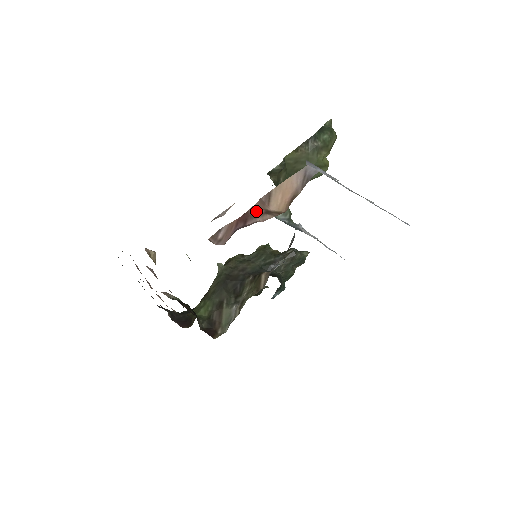
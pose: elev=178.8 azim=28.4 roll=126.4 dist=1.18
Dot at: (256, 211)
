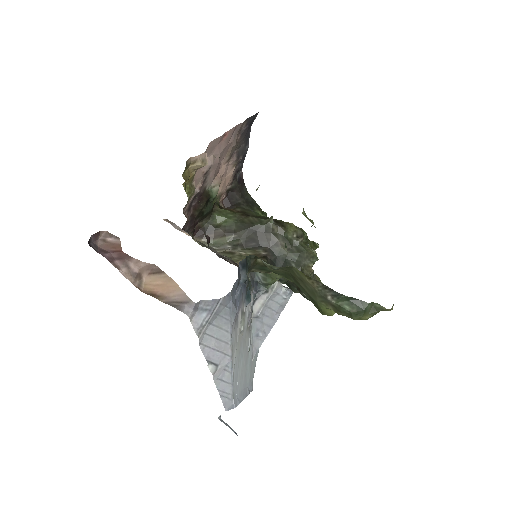
Dot at: (135, 265)
